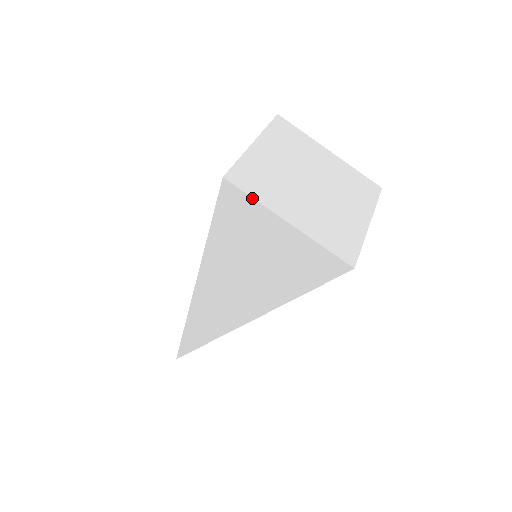
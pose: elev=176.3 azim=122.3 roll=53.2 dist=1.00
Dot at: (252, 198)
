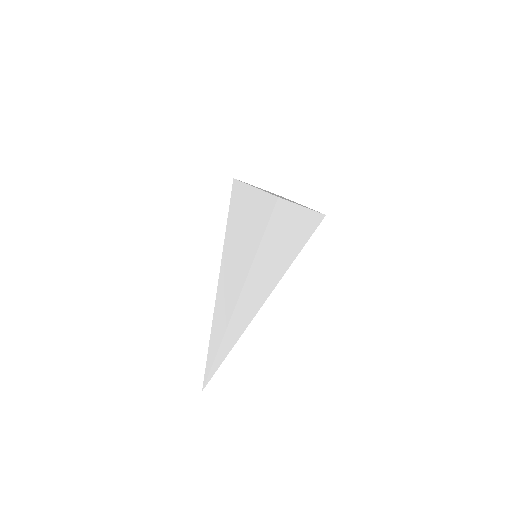
Dot at: (290, 202)
